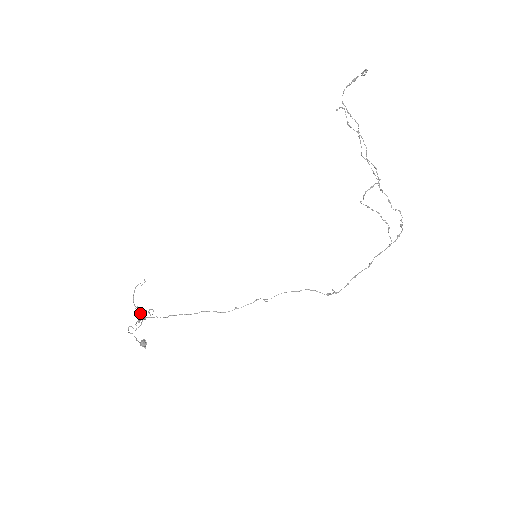
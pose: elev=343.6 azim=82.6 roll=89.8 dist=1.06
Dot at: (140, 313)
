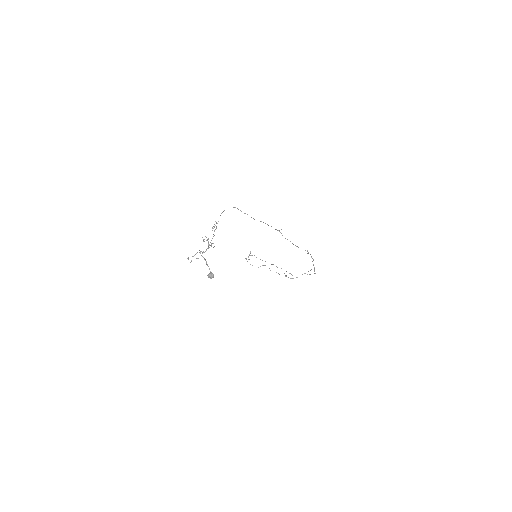
Dot at: (203, 252)
